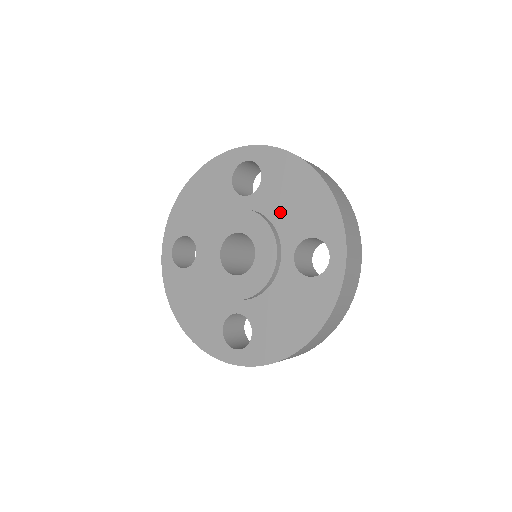
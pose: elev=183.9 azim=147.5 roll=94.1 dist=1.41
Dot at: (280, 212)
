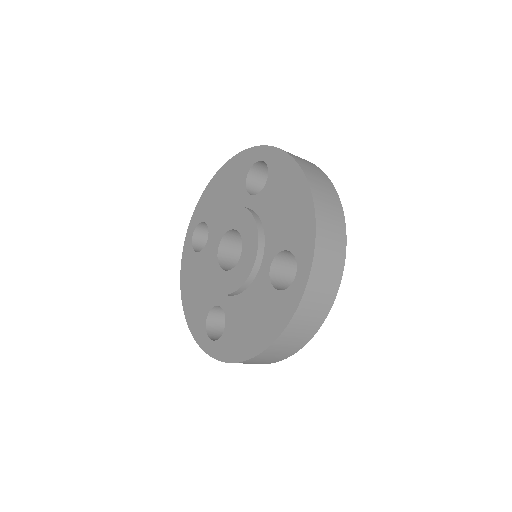
Dot at: (272, 218)
